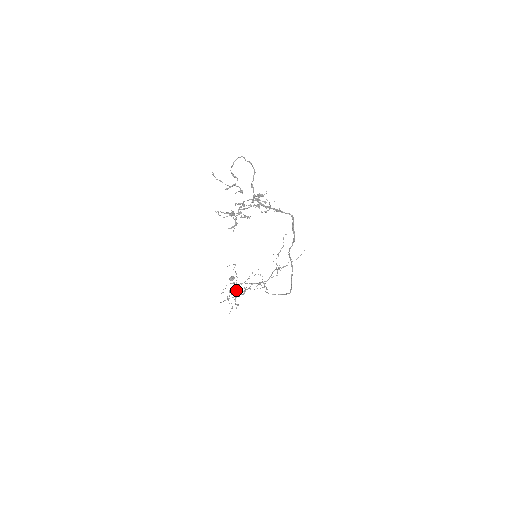
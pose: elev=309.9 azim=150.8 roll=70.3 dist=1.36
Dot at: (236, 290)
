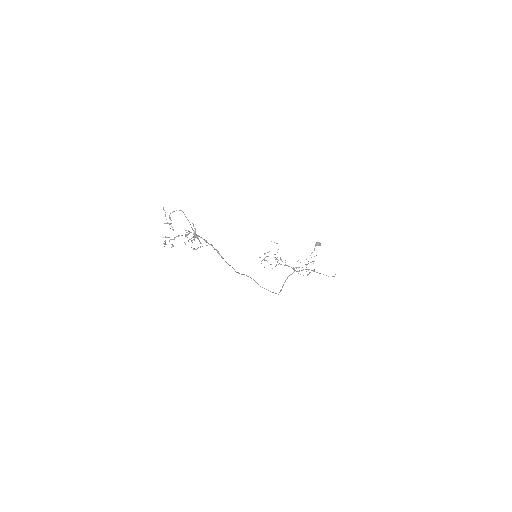
Dot at: (275, 259)
